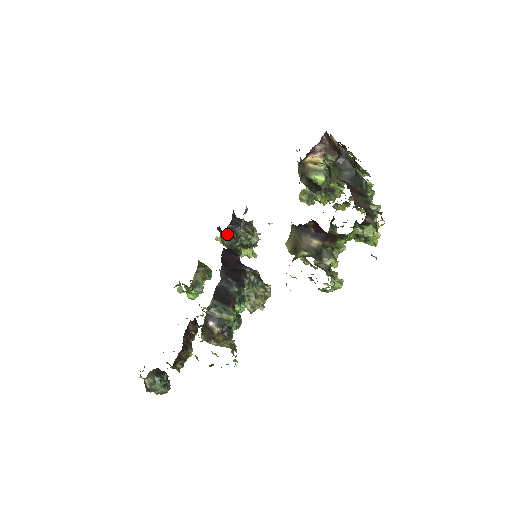
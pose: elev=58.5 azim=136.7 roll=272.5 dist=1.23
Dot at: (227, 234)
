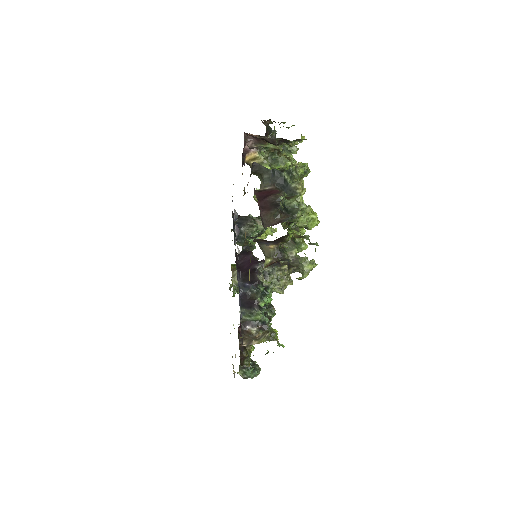
Dot at: occluded
